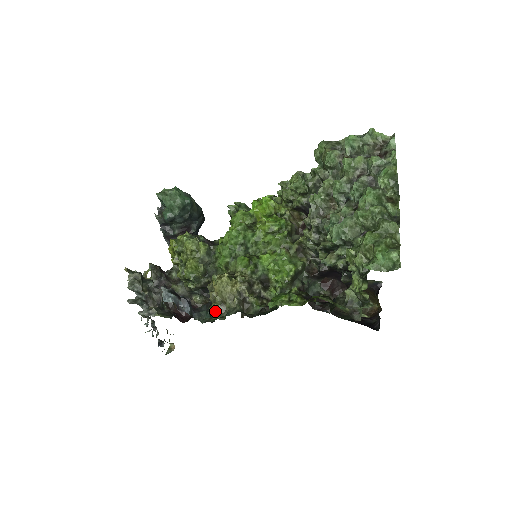
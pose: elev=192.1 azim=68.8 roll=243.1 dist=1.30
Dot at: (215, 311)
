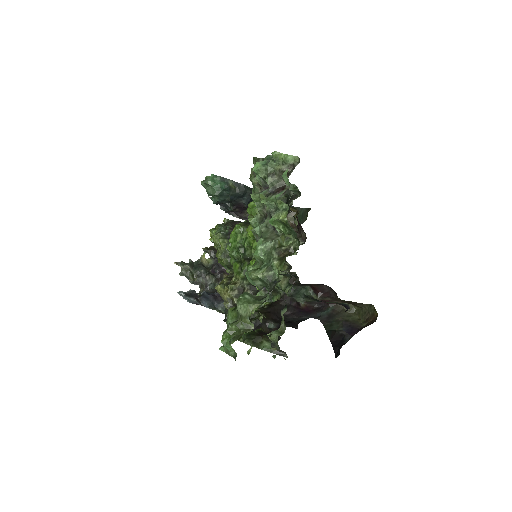
Dot at: (225, 307)
